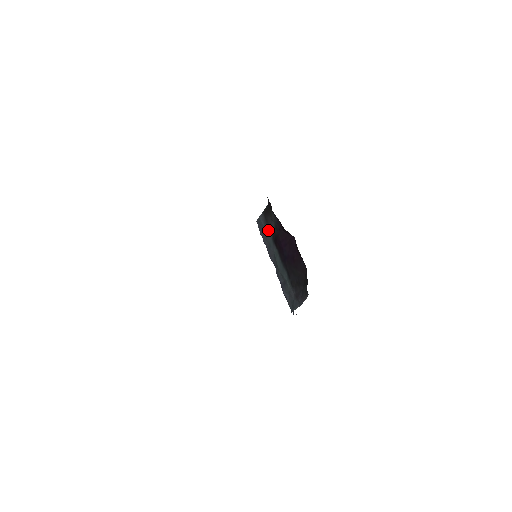
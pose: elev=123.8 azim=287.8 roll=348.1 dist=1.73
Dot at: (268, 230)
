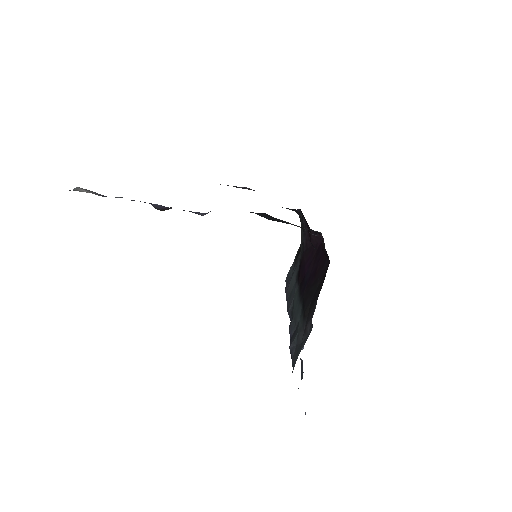
Dot at: (294, 271)
